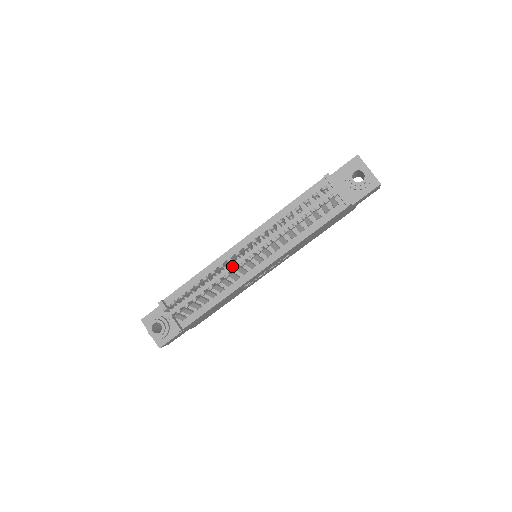
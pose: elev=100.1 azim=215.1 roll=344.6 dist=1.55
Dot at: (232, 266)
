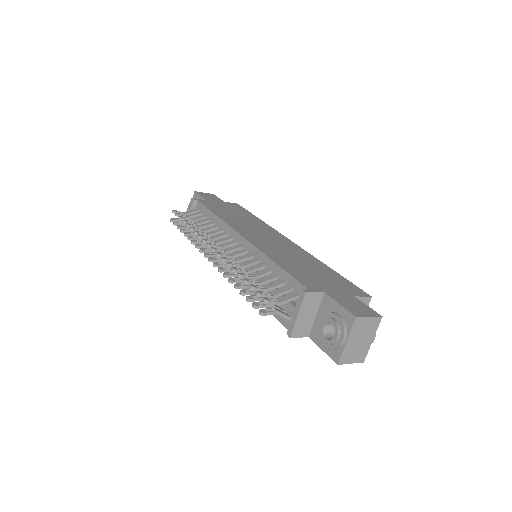
Dot at: occluded
